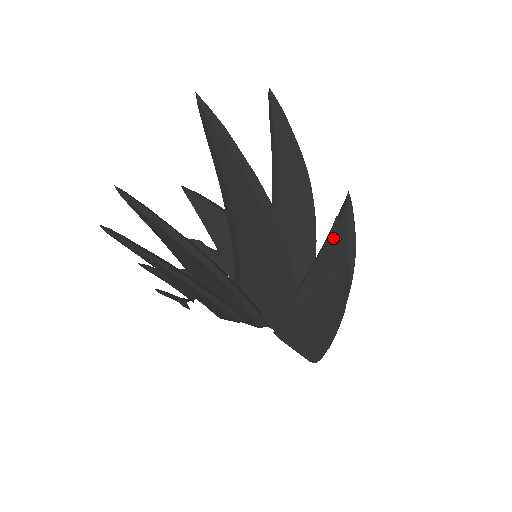
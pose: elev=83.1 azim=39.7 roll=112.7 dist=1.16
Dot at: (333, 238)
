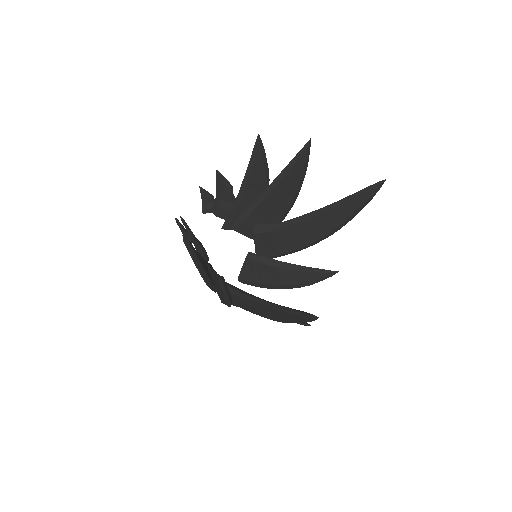
Dot at: occluded
